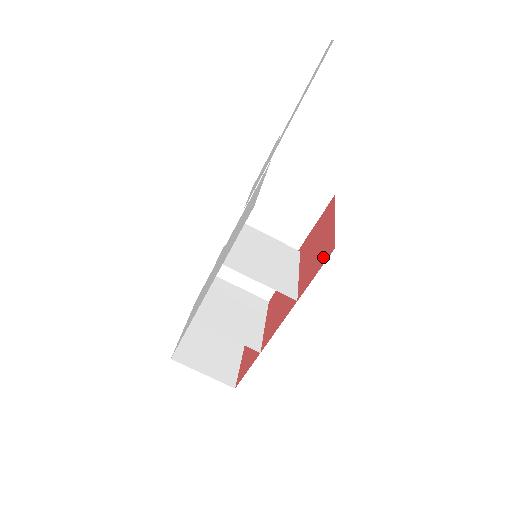
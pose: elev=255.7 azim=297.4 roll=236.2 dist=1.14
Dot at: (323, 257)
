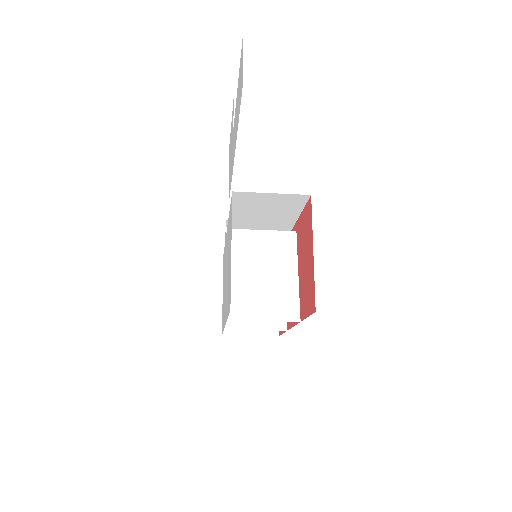
Dot at: (310, 302)
